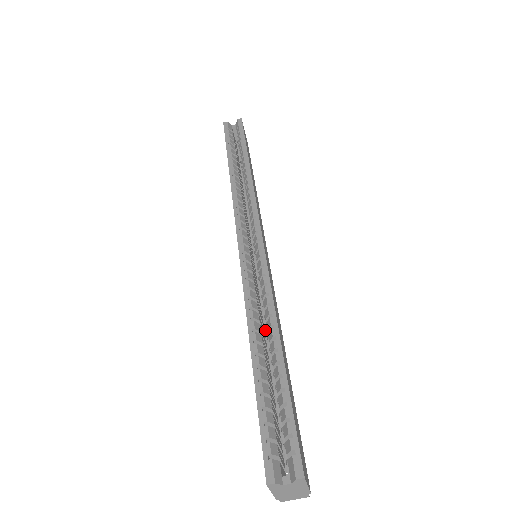
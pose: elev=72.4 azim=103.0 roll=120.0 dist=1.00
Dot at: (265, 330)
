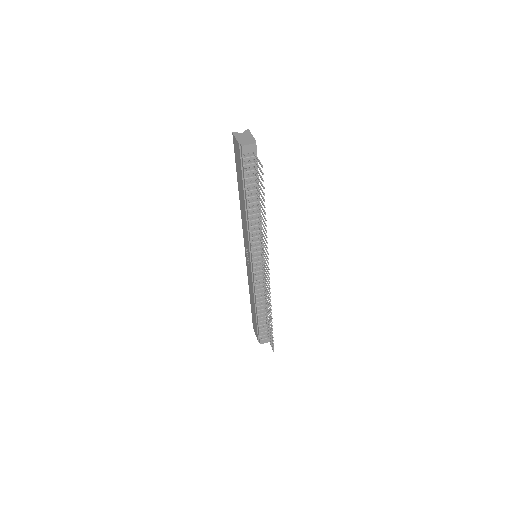
Dot at: (253, 223)
